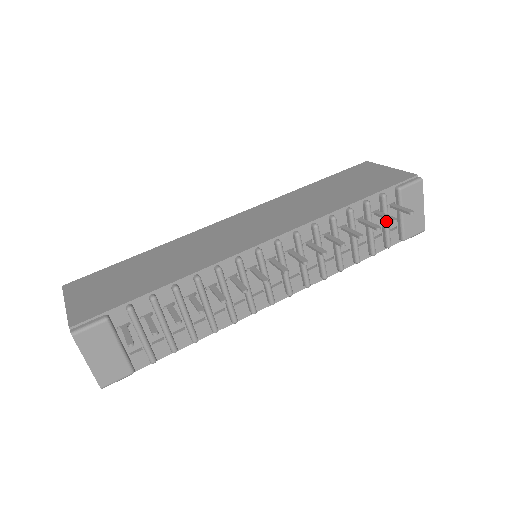
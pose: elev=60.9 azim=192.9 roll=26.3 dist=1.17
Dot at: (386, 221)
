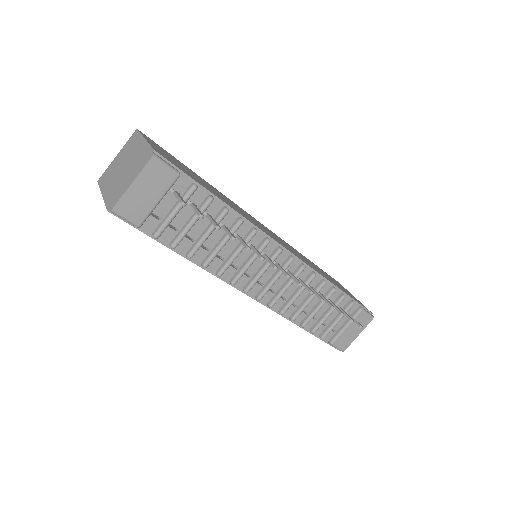
Dot at: (339, 319)
